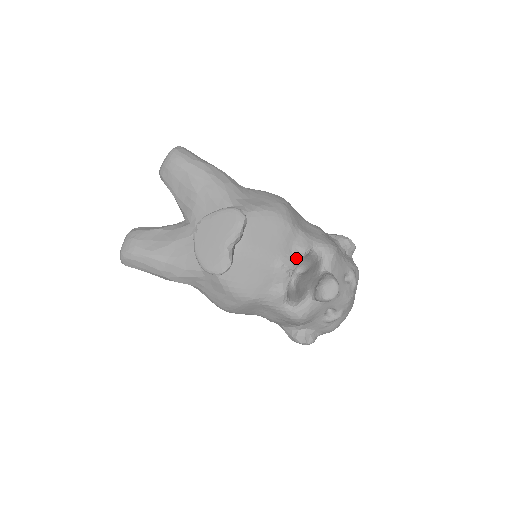
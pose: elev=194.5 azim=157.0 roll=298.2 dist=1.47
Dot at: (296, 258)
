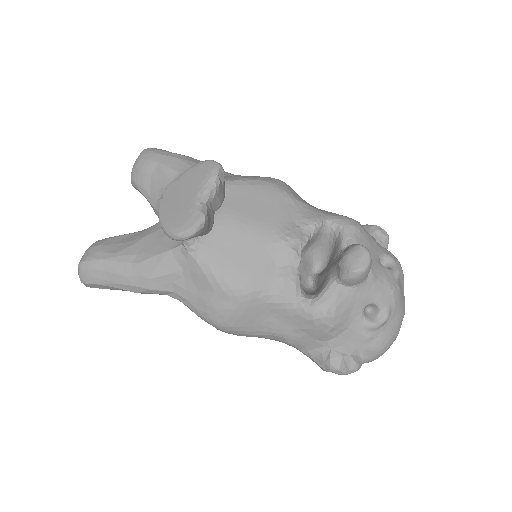
Dot at: (304, 232)
